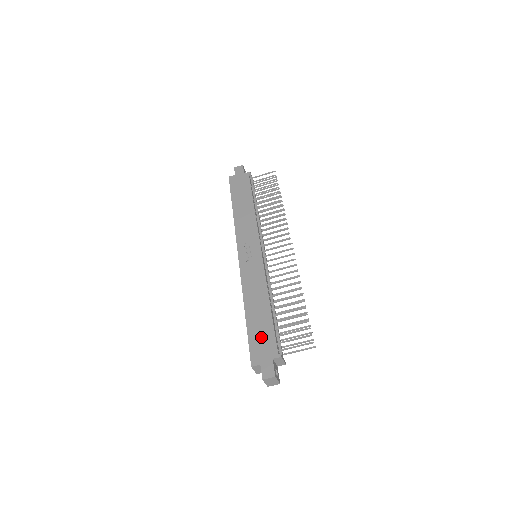
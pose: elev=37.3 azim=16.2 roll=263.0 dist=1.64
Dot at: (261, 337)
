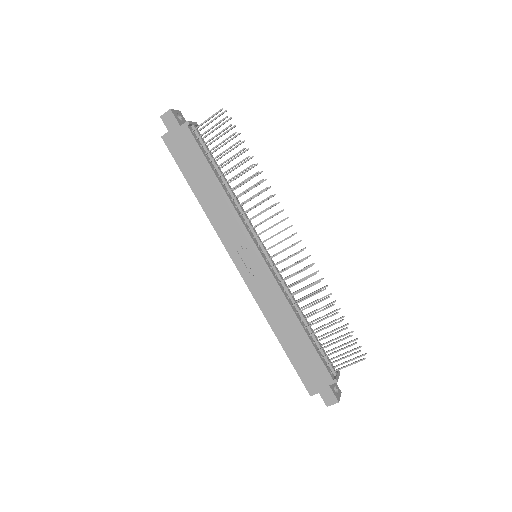
Dot at: (308, 365)
